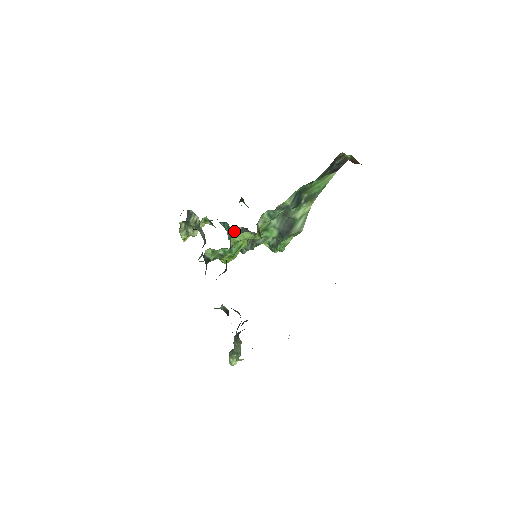
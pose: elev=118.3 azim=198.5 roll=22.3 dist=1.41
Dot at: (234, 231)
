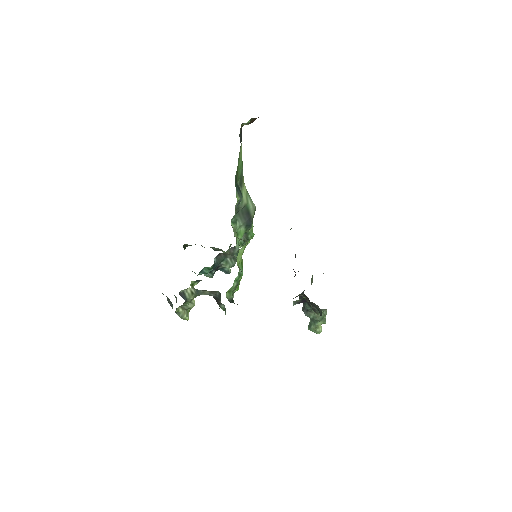
Dot at: (214, 266)
